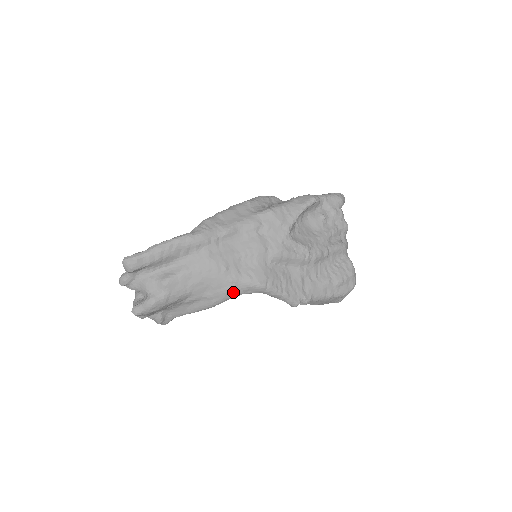
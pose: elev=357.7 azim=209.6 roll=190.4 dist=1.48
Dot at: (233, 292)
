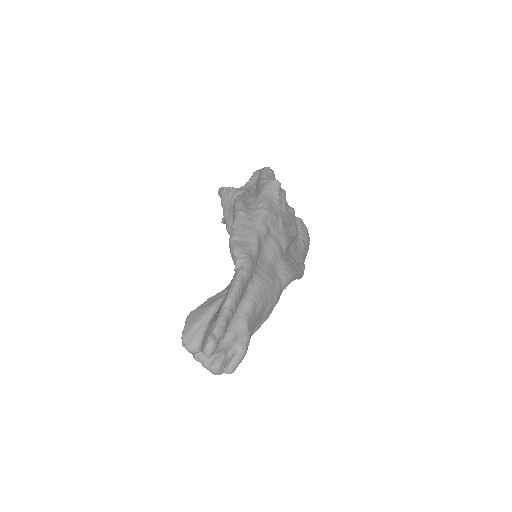
Dot at: (279, 296)
